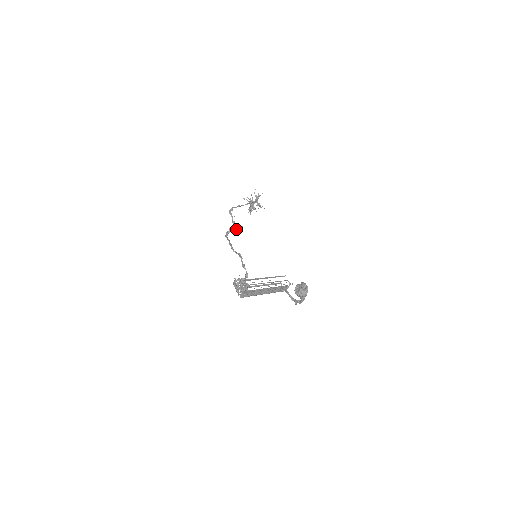
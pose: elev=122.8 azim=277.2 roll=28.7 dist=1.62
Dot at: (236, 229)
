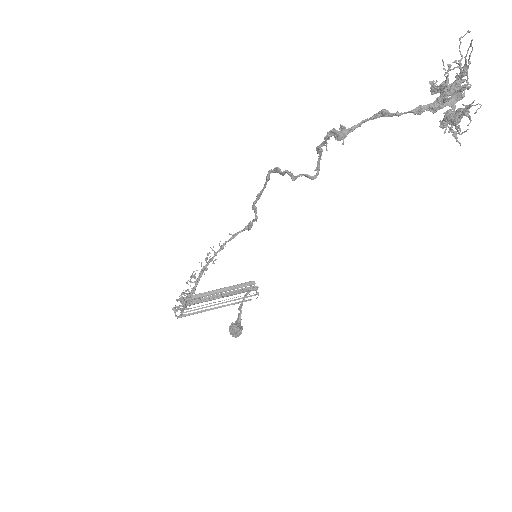
Dot at: (299, 175)
